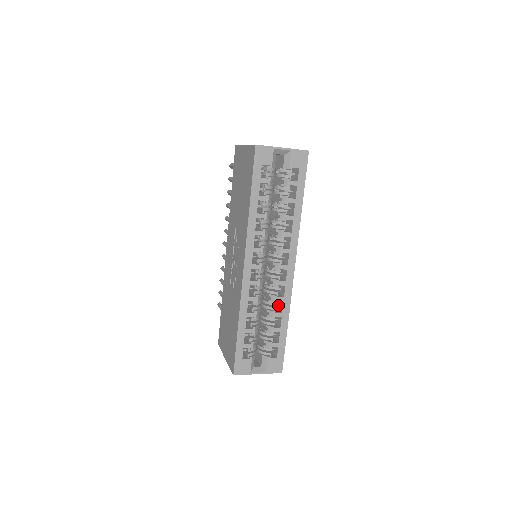
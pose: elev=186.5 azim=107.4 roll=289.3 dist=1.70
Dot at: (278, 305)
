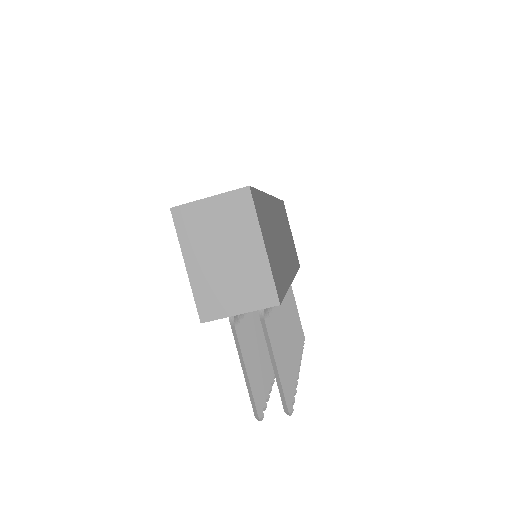
Dot at: occluded
